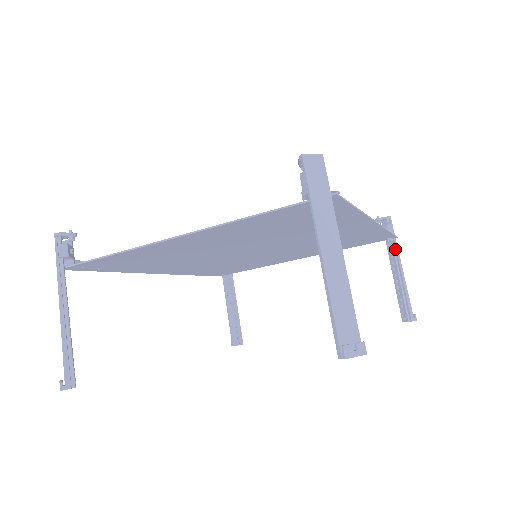
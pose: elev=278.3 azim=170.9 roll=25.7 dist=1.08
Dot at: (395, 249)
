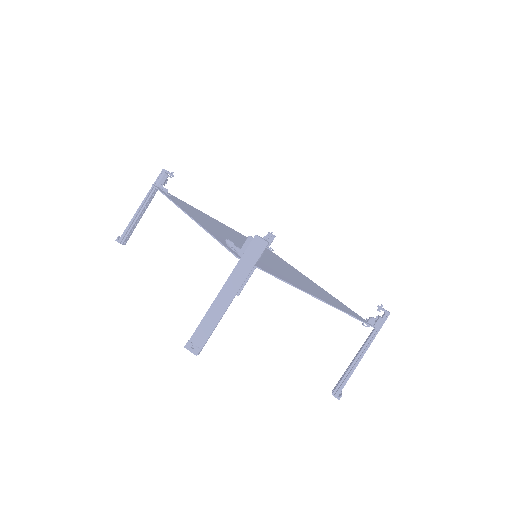
Dot at: occluded
